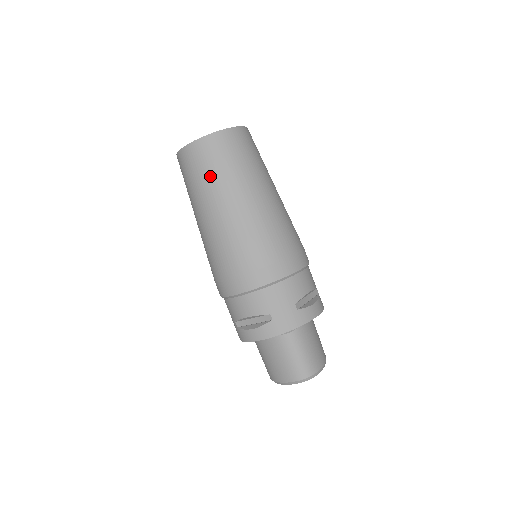
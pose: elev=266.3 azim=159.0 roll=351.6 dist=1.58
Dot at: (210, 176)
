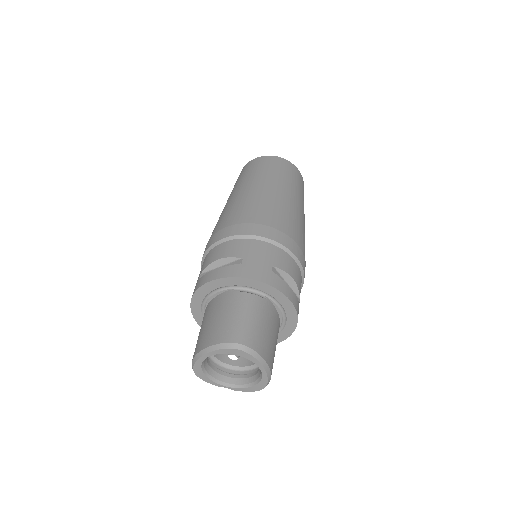
Dot at: (259, 171)
